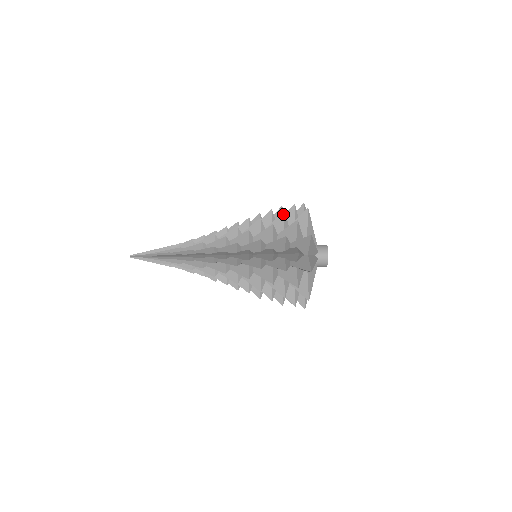
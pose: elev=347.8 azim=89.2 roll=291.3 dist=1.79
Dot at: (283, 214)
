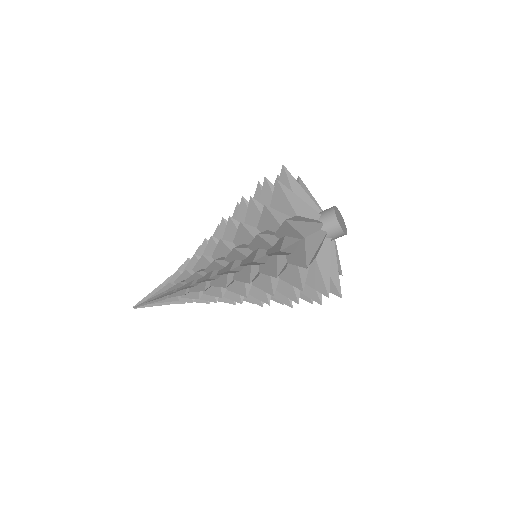
Dot at: occluded
